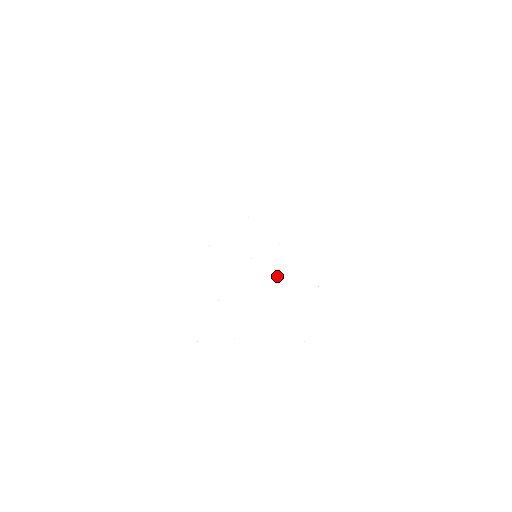
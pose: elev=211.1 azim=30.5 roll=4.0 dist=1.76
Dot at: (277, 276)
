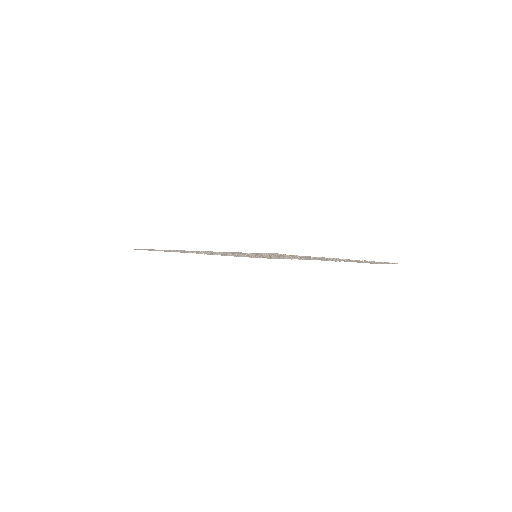
Dot at: occluded
